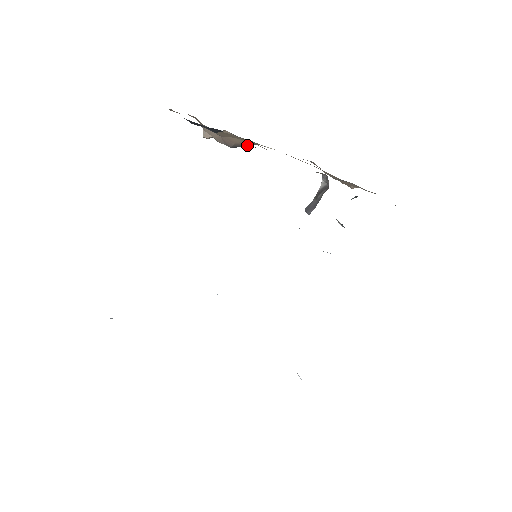
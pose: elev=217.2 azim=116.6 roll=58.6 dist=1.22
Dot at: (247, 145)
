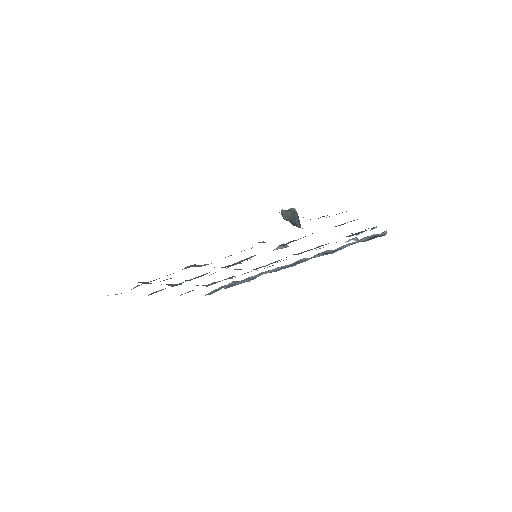
Dot at: occluded
